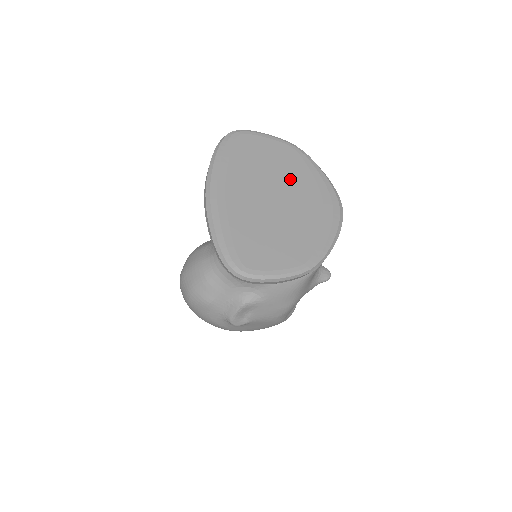
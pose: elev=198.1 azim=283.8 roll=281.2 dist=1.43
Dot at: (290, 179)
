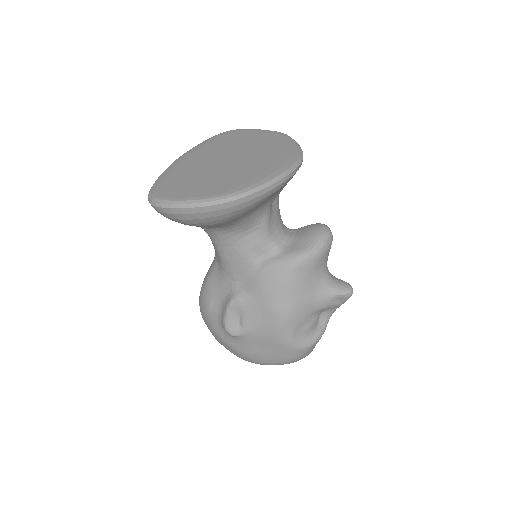
Dot at: (256, 149)
